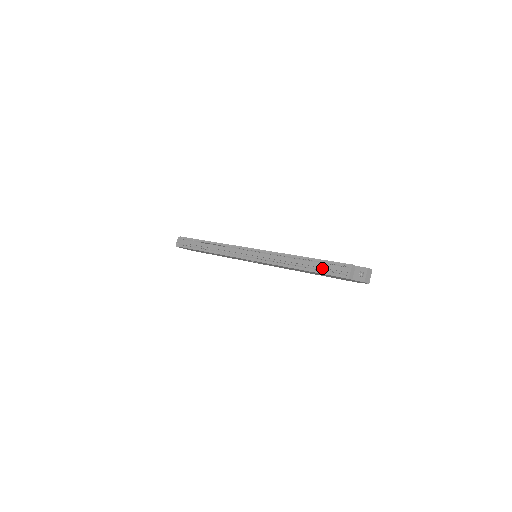
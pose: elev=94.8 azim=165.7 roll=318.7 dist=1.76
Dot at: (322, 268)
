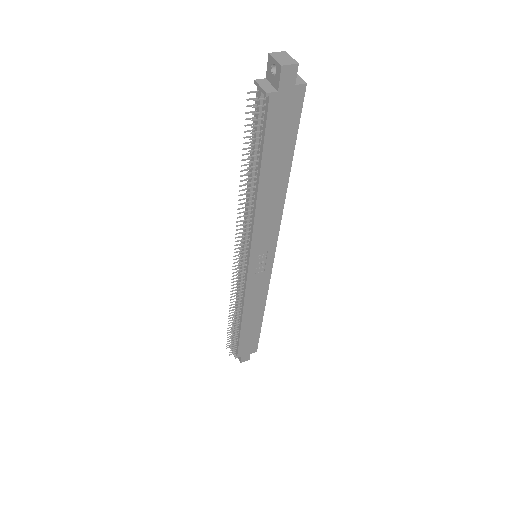
Dot at: (258, 144)
